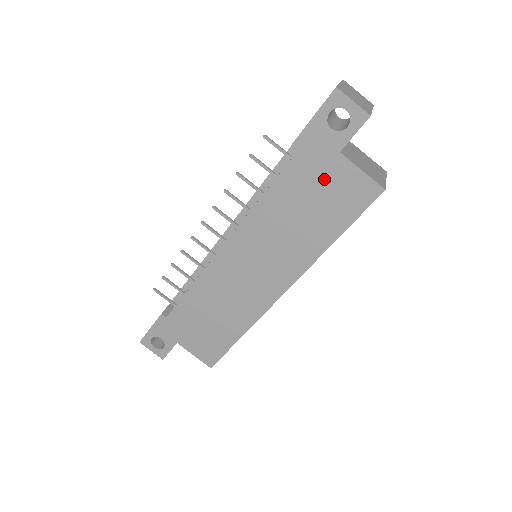
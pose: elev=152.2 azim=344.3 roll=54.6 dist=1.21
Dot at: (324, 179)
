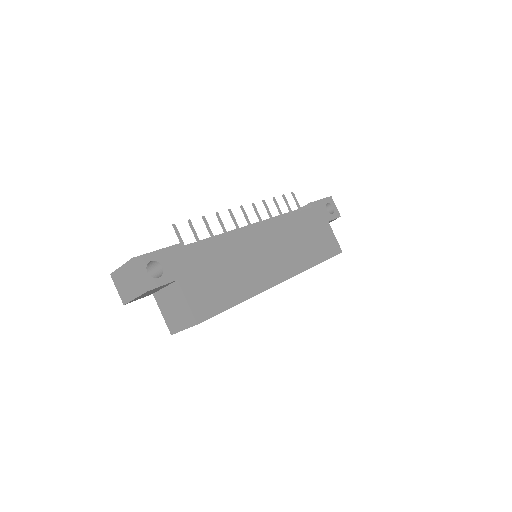
Dot at: (320, 228)
